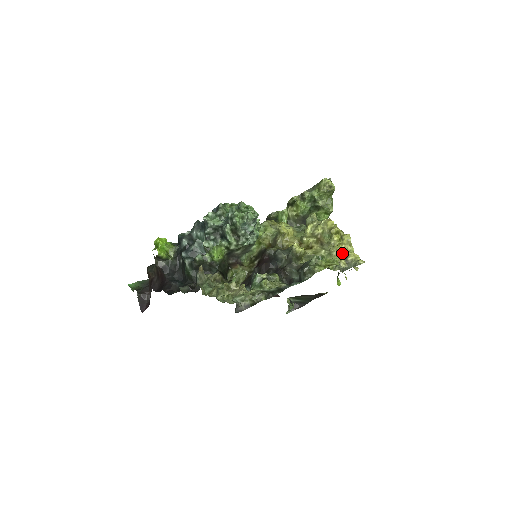
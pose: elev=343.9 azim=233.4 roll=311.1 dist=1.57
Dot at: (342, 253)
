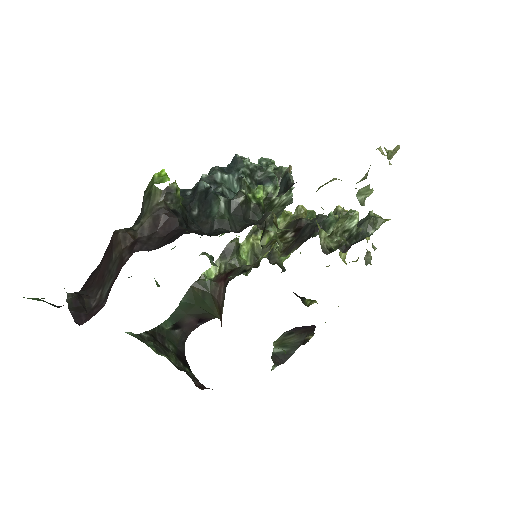
Dot at: (367, 237)
